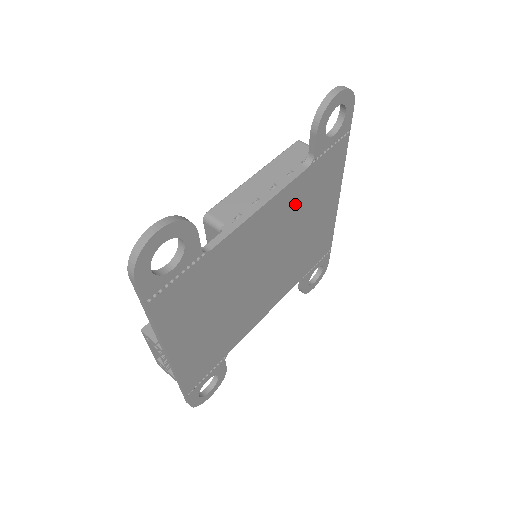
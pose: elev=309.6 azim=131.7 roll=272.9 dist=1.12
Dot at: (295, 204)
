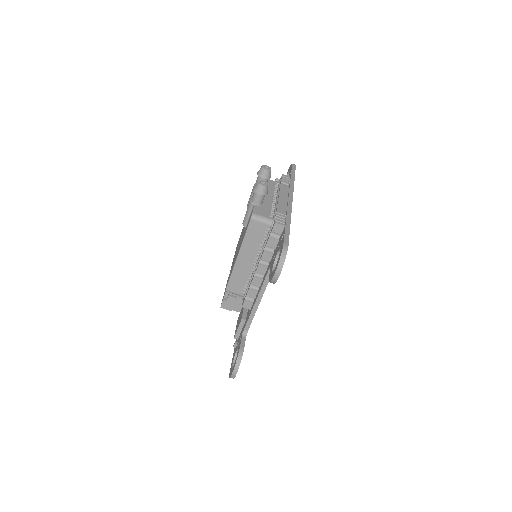
Dot at: occluded
